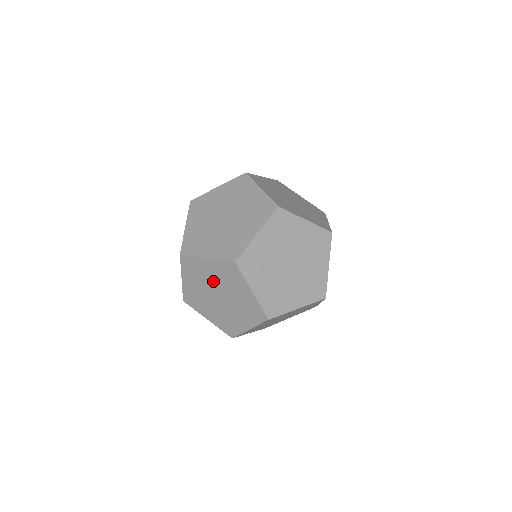
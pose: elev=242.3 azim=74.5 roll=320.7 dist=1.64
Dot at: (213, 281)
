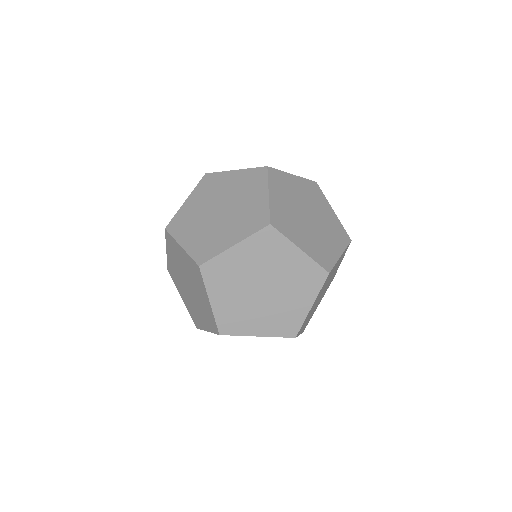
Dot at: (225, 193)
